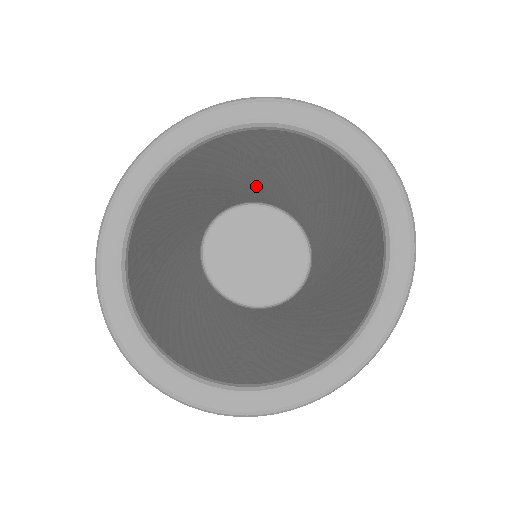
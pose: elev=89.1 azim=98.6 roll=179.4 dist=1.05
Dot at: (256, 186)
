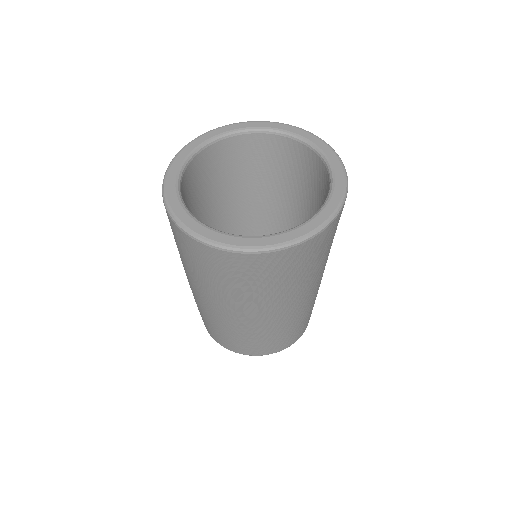
Dot at: occluded
